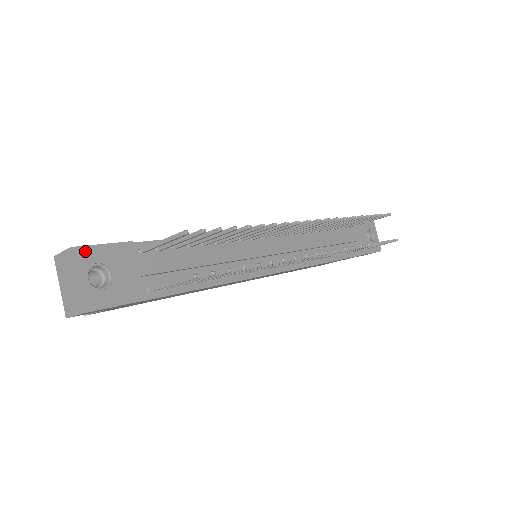
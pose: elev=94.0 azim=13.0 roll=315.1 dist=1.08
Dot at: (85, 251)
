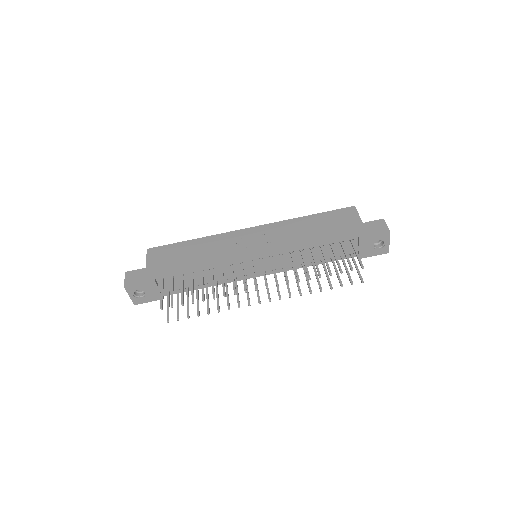
Dot at: (131, 287)
